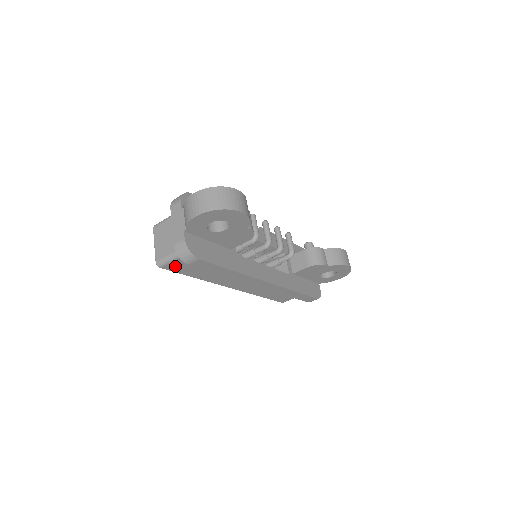
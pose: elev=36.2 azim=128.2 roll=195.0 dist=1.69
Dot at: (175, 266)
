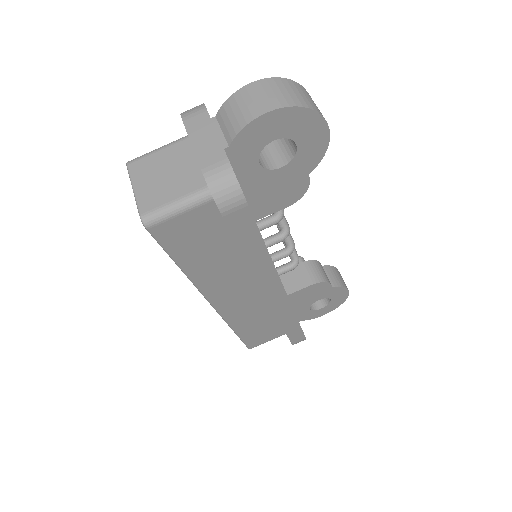
Dot at: (173, 230)
